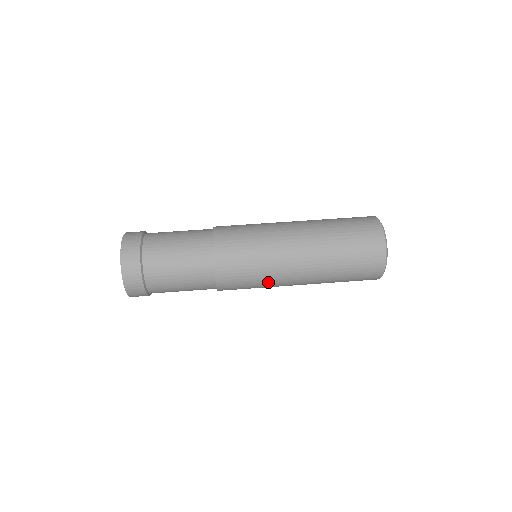
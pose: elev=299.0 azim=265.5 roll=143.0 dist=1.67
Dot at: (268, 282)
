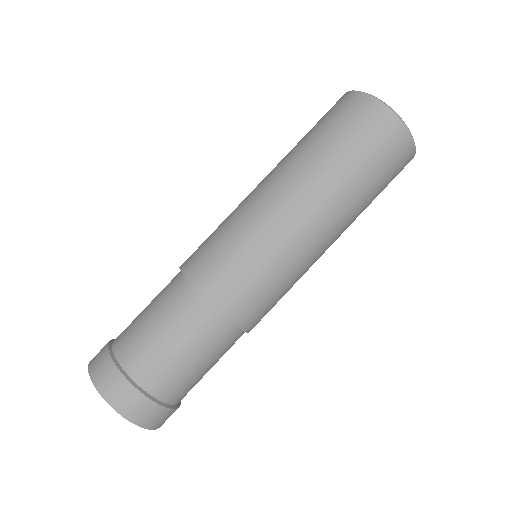
Dot at: occluded
